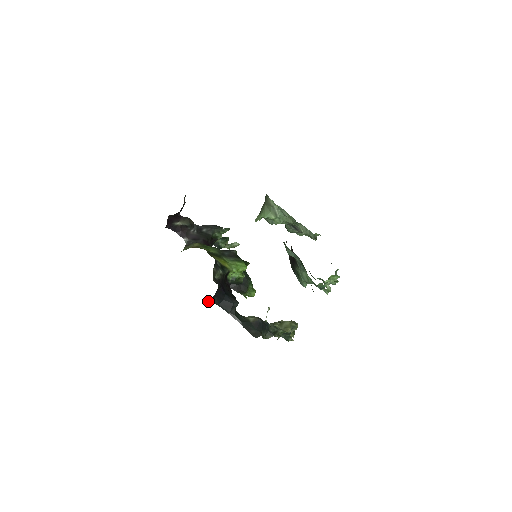
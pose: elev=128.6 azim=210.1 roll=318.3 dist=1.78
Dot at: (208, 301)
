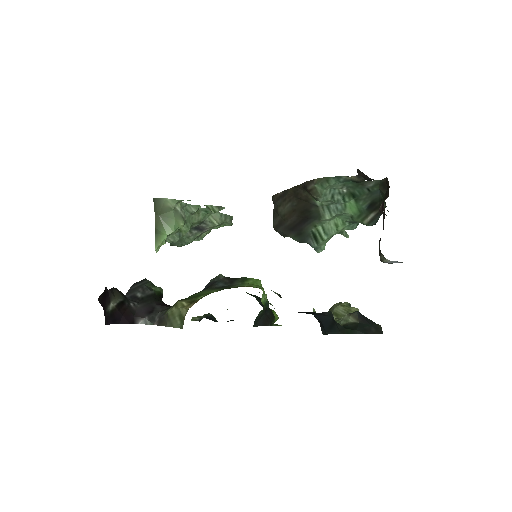
Dot at: occluded
